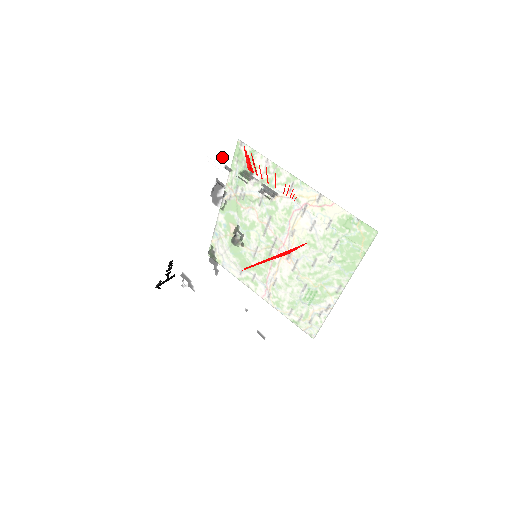
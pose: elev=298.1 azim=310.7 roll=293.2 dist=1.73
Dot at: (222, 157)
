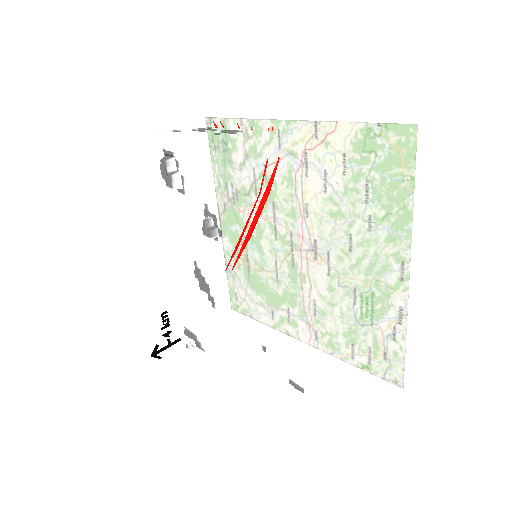
Dot at: occluded
